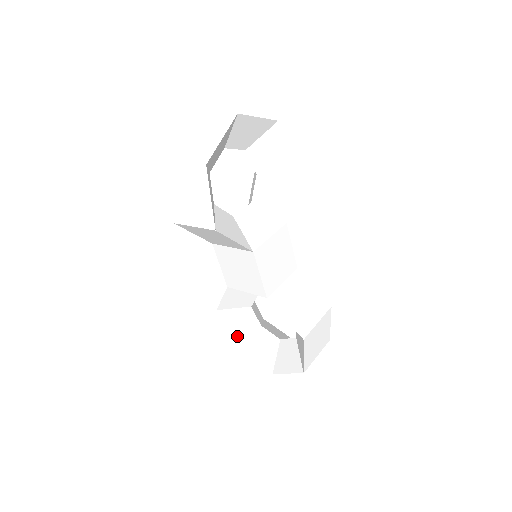
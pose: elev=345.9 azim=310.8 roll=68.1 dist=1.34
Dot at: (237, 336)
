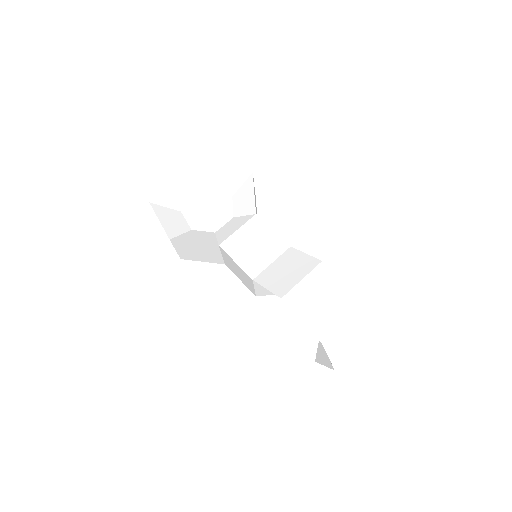
Dot at: (310, 349)
